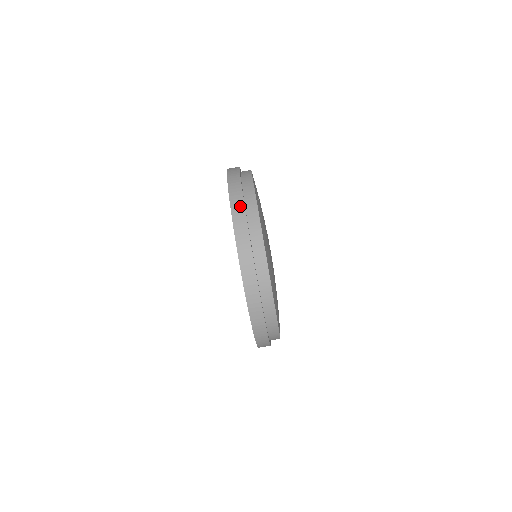
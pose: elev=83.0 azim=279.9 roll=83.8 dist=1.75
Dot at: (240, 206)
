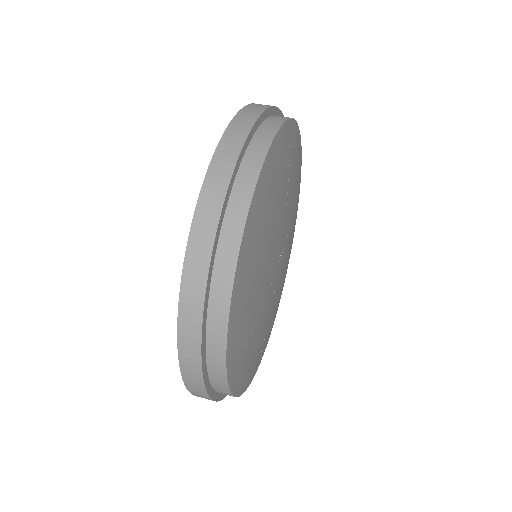
Dot at: (254, 112)
